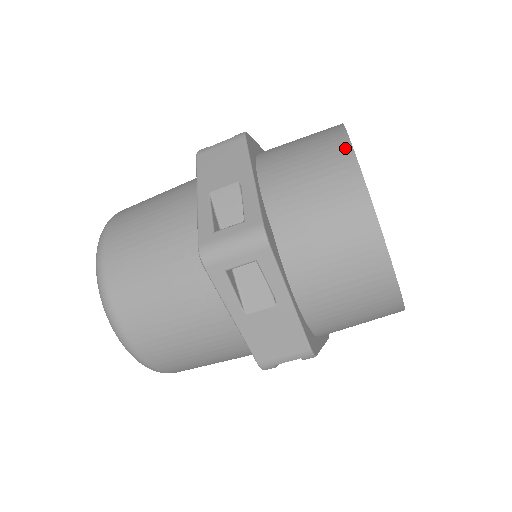
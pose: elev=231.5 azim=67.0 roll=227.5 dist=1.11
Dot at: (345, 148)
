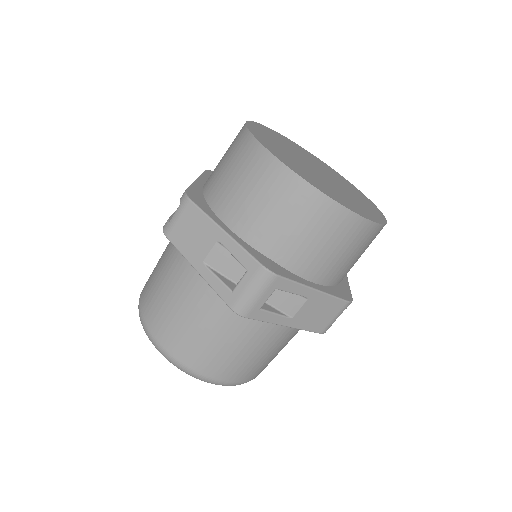
Dot at: (271, 161)
